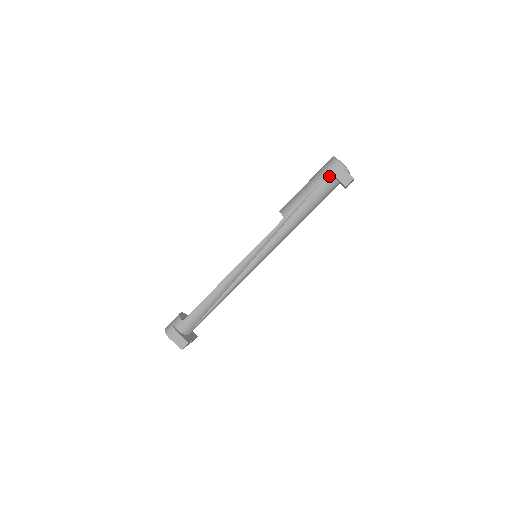
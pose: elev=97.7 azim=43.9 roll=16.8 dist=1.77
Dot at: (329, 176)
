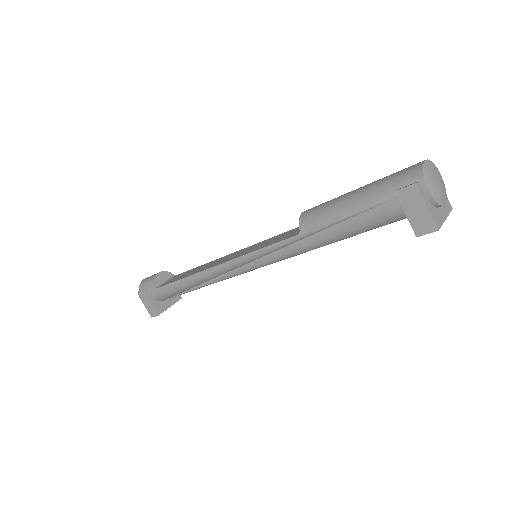
Dot at: (396, 203)
